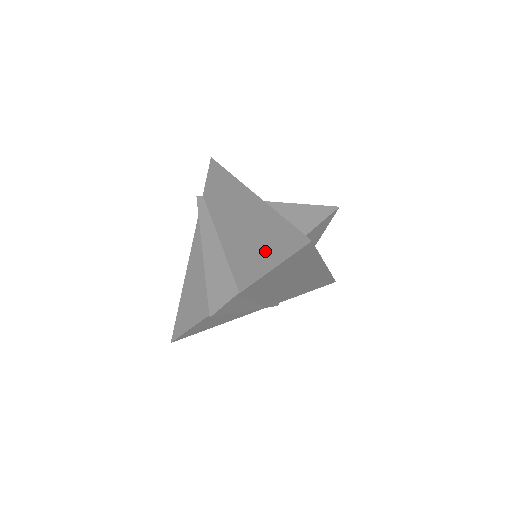
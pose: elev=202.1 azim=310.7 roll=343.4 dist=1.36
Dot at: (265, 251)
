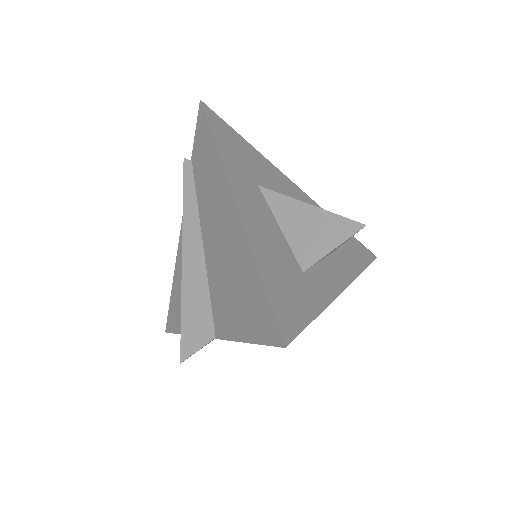
Dot at: (240, 309)
